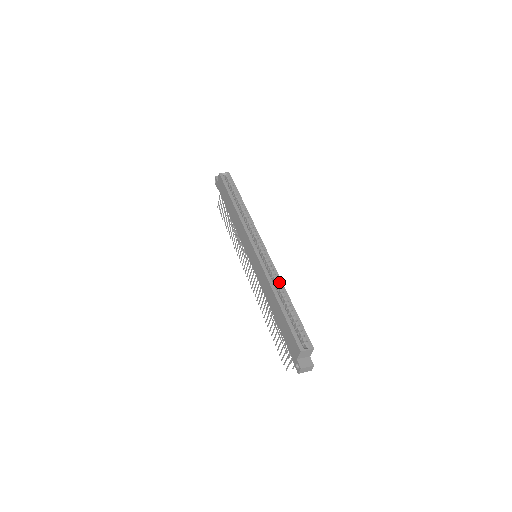
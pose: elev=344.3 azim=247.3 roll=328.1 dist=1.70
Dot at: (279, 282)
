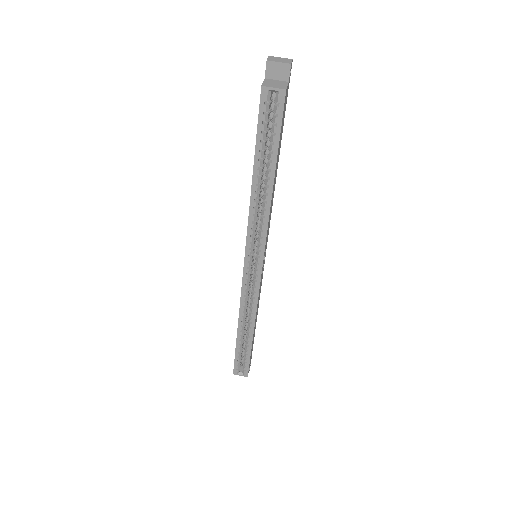
Dot at: (252, 317)
